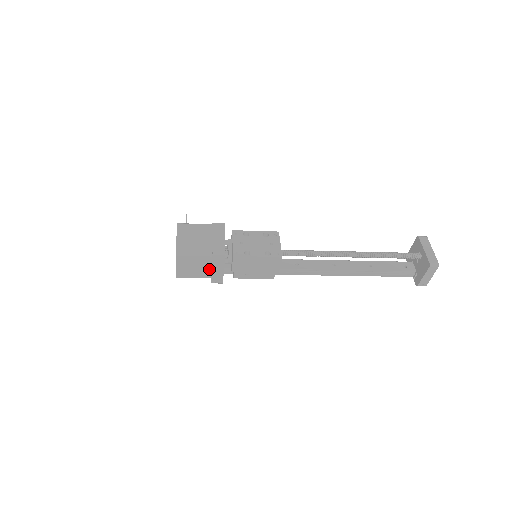
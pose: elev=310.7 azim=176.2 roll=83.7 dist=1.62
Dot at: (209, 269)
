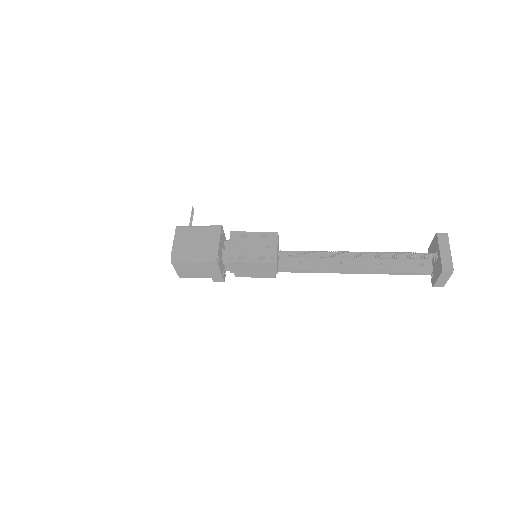
Dot at: (207, 272)
